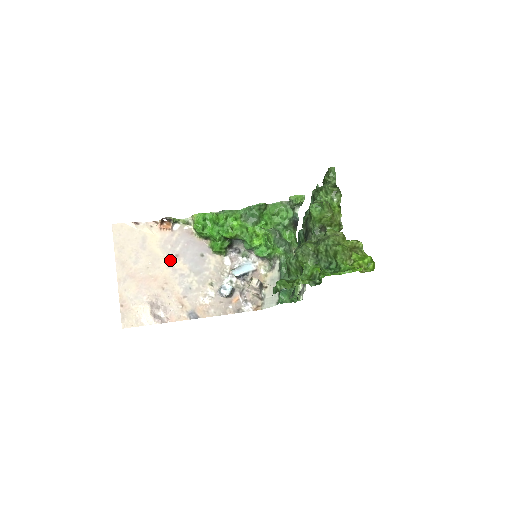
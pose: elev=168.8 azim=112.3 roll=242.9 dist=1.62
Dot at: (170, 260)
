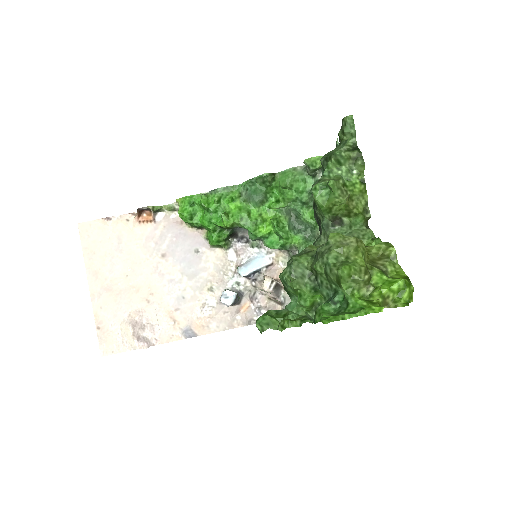
Dot at: (155, 262)
